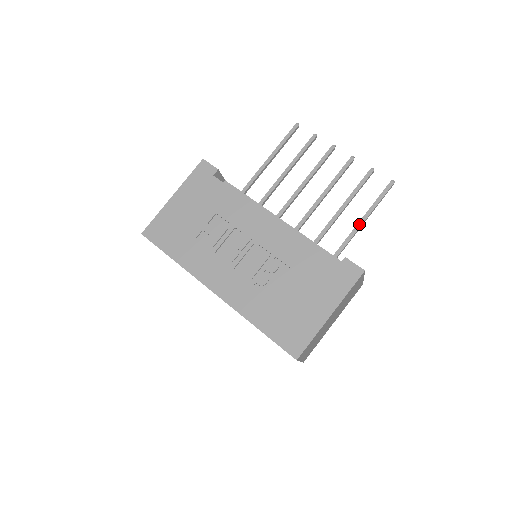
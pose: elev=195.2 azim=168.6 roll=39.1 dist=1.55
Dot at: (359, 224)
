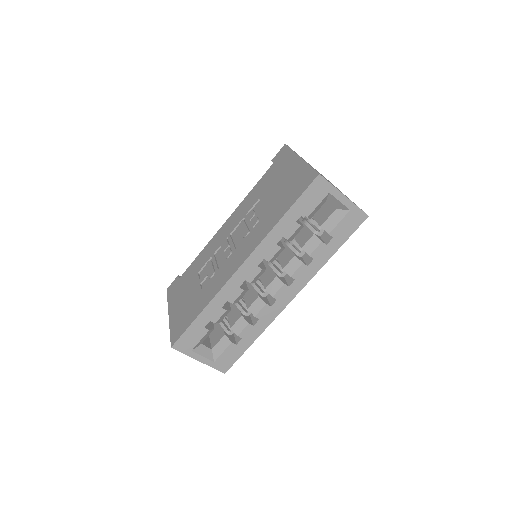
Dot at: occluded
